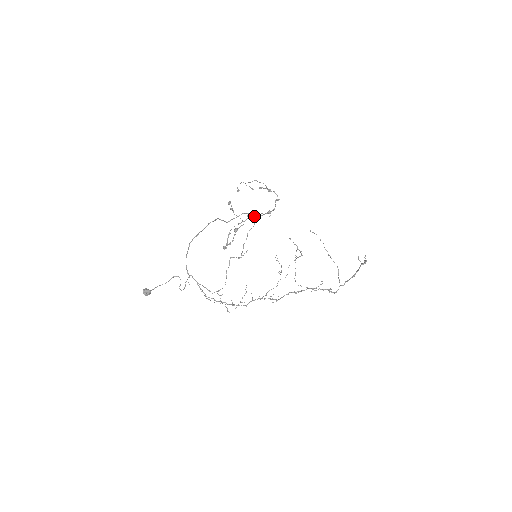
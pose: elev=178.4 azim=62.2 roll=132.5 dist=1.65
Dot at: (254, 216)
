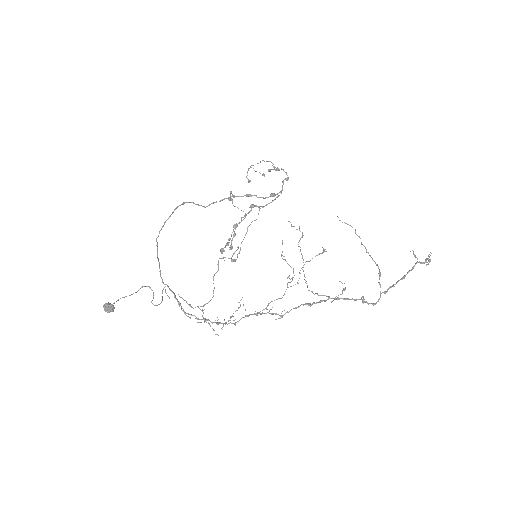
Dot at: (259, 206)
